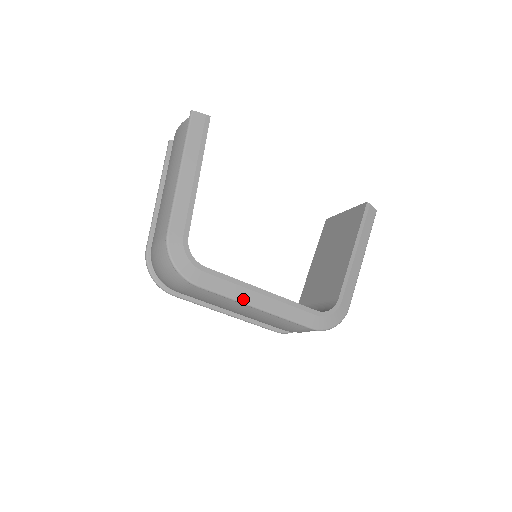
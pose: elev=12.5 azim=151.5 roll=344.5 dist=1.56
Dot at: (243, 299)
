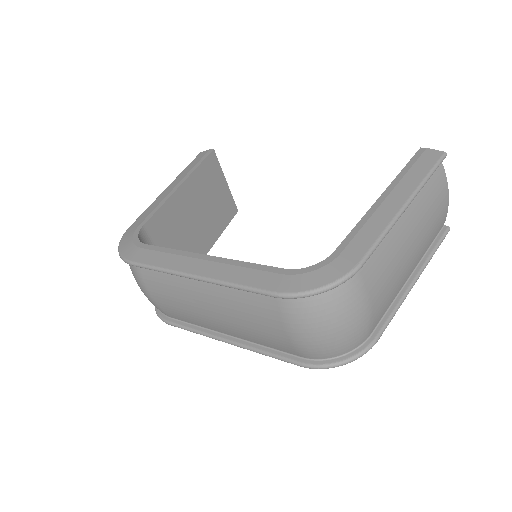
Dot at: (176, 268)
